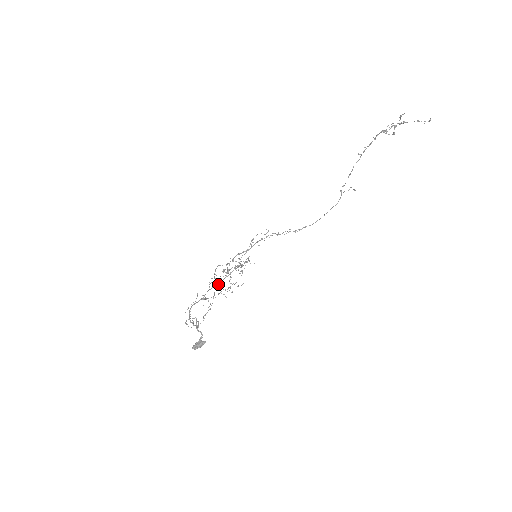
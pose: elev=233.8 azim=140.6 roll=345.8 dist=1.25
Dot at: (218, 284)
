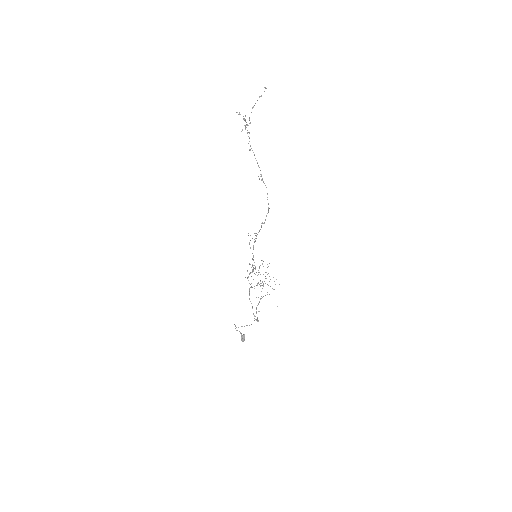
Dot at: occluded
